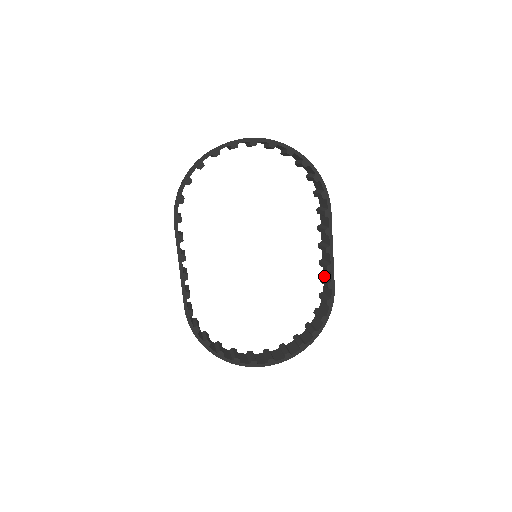
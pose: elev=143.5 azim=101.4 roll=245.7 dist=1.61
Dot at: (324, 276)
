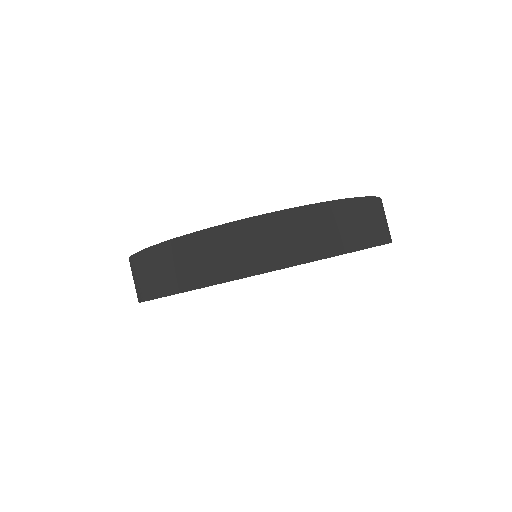
Dot at: occluded
